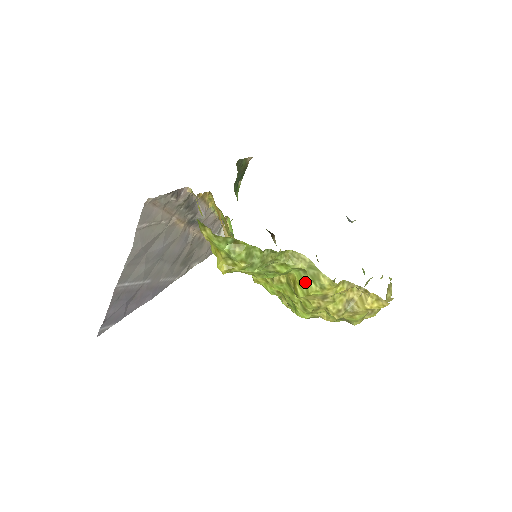
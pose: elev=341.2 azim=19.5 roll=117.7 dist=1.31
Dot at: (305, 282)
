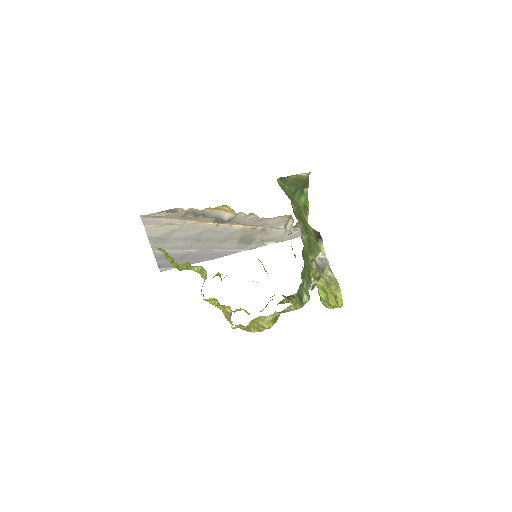
Dot at: occluded
